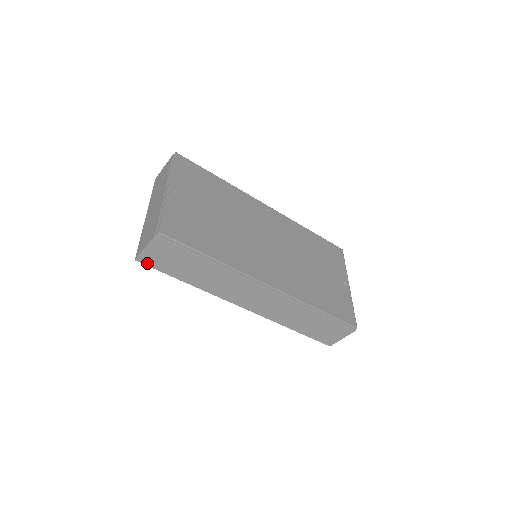
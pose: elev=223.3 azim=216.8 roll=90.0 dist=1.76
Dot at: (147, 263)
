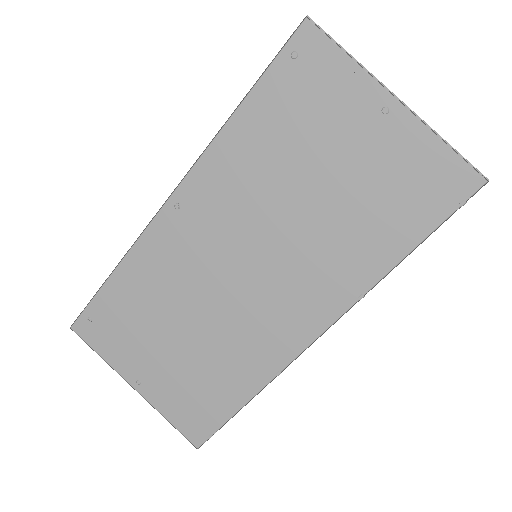
Dot at: occluded
